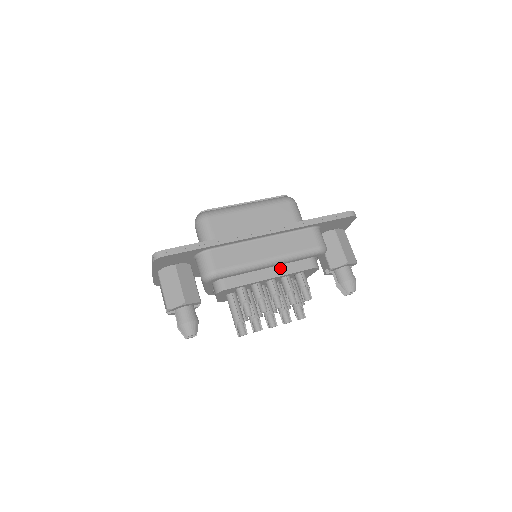
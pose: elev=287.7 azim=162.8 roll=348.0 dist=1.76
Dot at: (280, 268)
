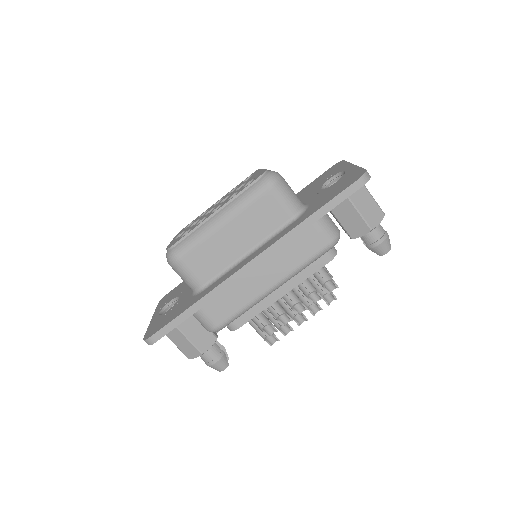
Dot at: (289, 280)
